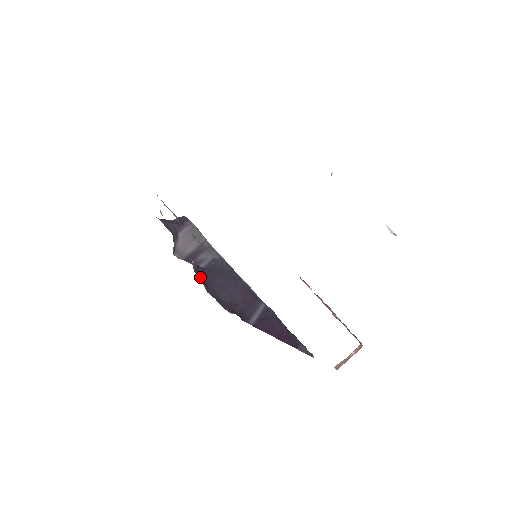
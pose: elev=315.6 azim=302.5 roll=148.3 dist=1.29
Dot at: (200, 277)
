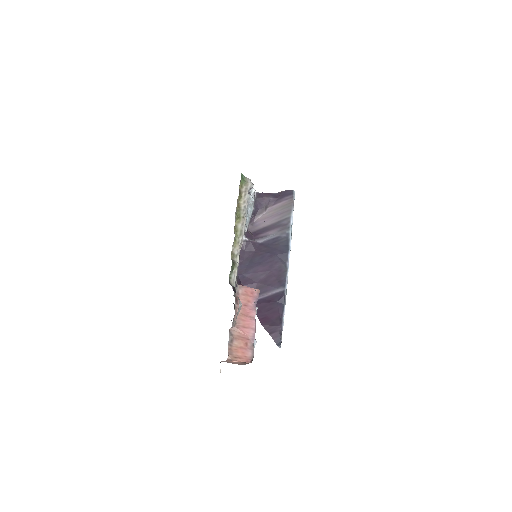
Dot at: (242, 252)
